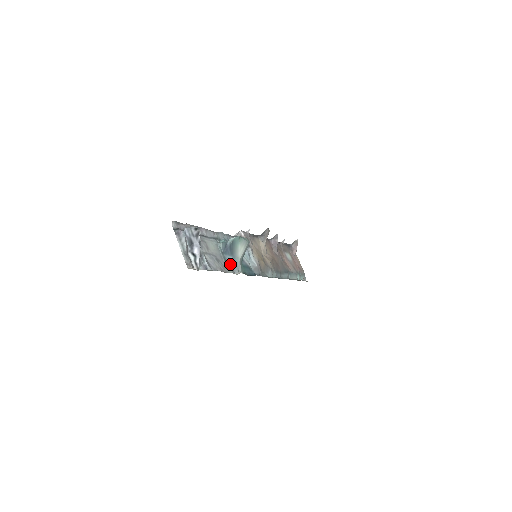
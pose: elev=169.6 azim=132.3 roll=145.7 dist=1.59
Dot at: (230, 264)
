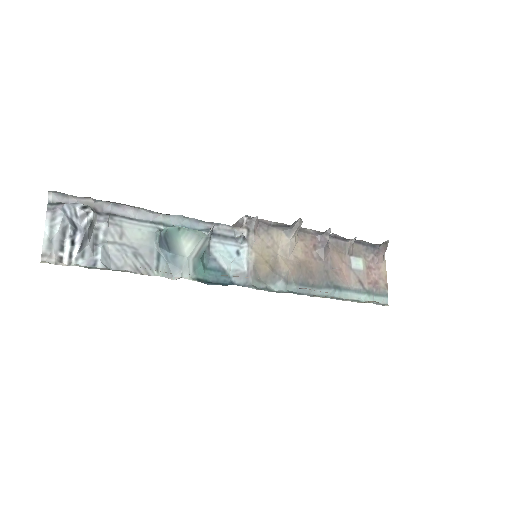
Dot at: (167, 263)
